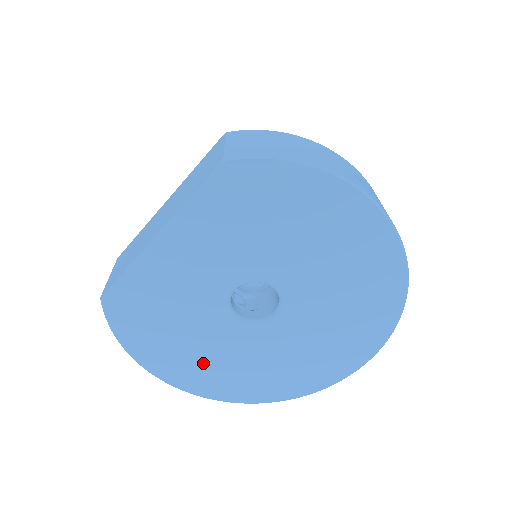
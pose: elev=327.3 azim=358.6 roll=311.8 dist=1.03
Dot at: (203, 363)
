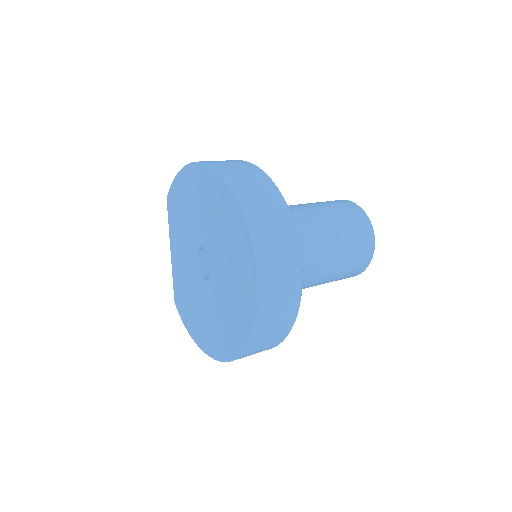
Dot at: (210, 327)
